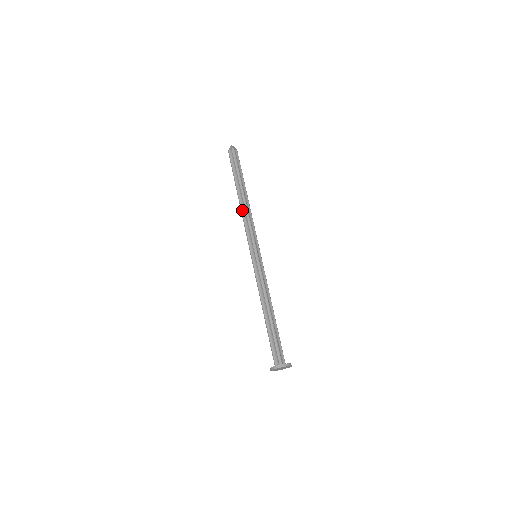
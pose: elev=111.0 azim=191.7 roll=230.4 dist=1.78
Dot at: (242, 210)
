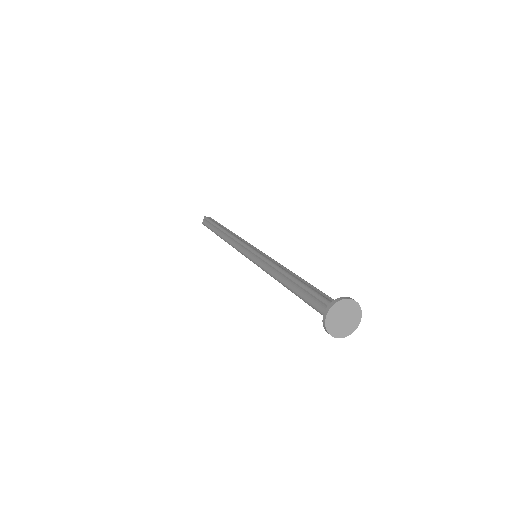
Dot at: occluded
